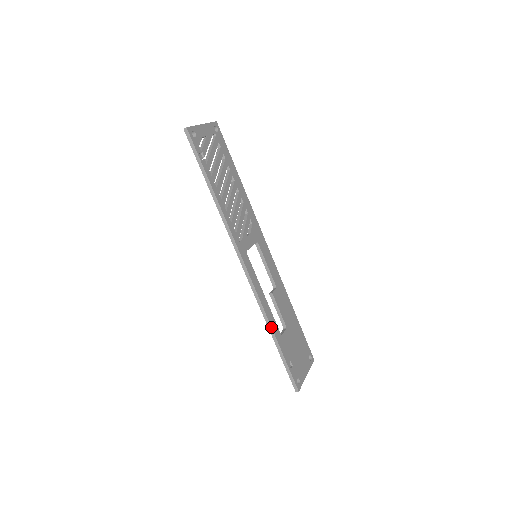
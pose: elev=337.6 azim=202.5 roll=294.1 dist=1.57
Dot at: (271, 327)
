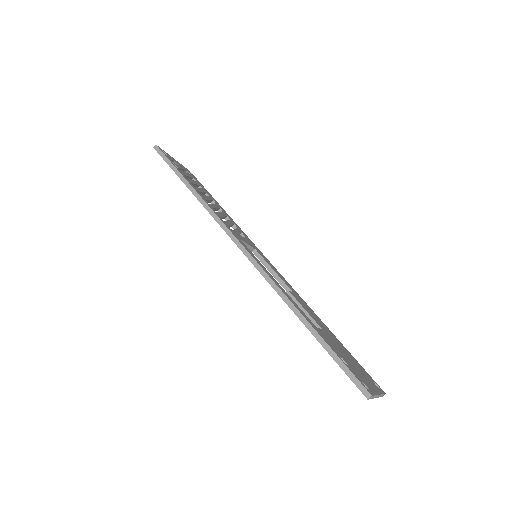
Dot at: (295, 307)
